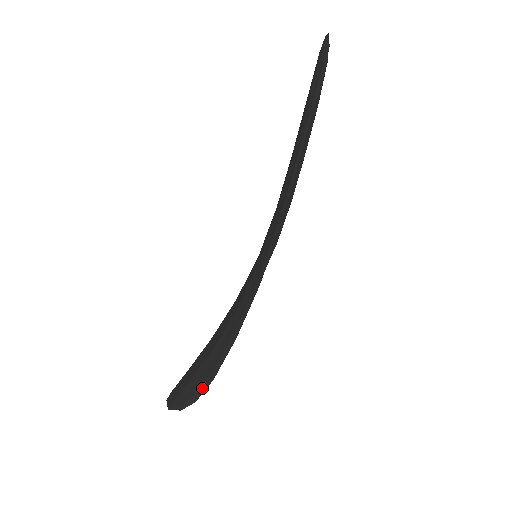
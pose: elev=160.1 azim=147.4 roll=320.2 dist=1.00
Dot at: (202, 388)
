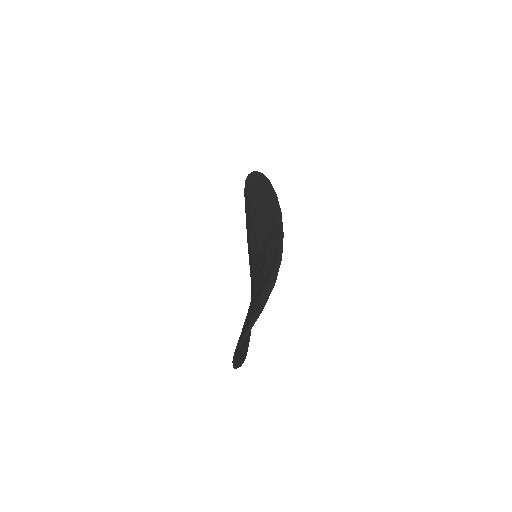
Dot at: (275, 275)
